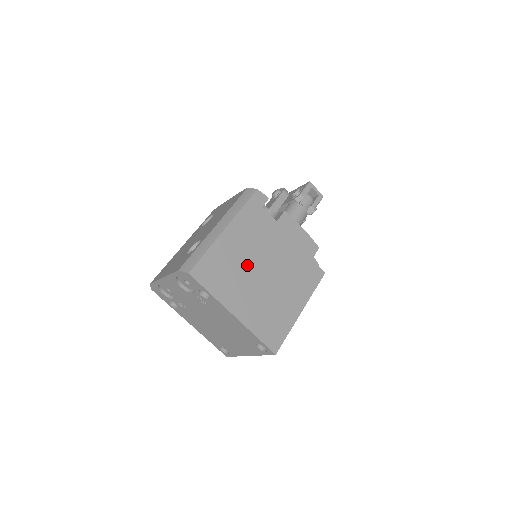
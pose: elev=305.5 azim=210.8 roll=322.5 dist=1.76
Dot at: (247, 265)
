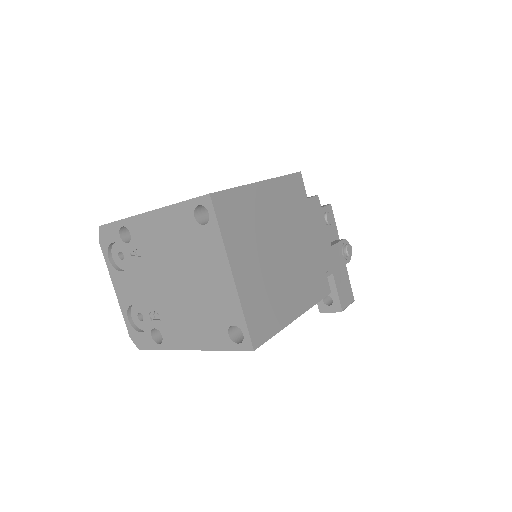
Dot at: occluded
